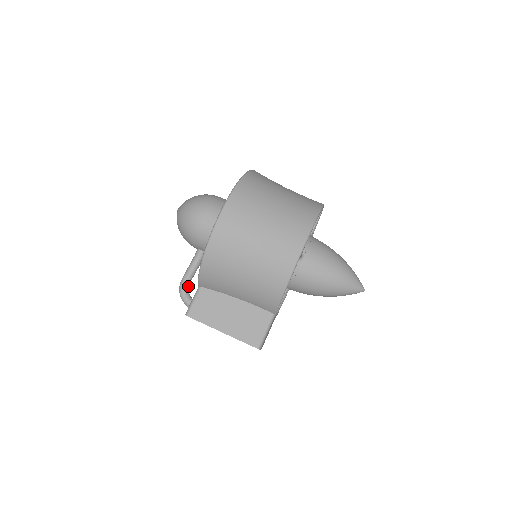
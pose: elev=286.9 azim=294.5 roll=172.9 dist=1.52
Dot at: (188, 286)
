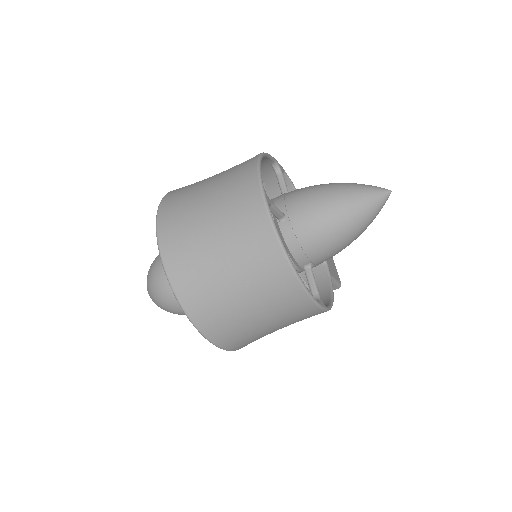
Dot at: occluded
